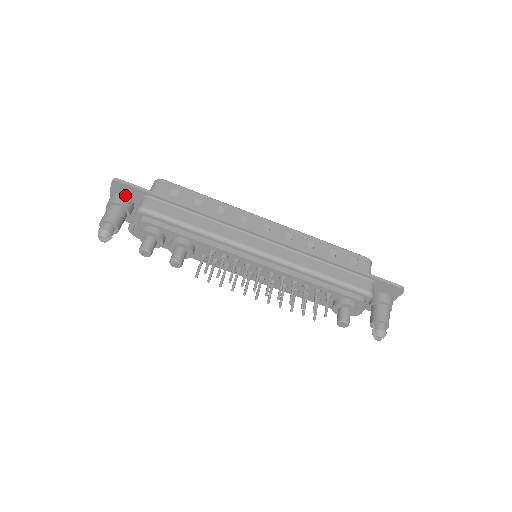
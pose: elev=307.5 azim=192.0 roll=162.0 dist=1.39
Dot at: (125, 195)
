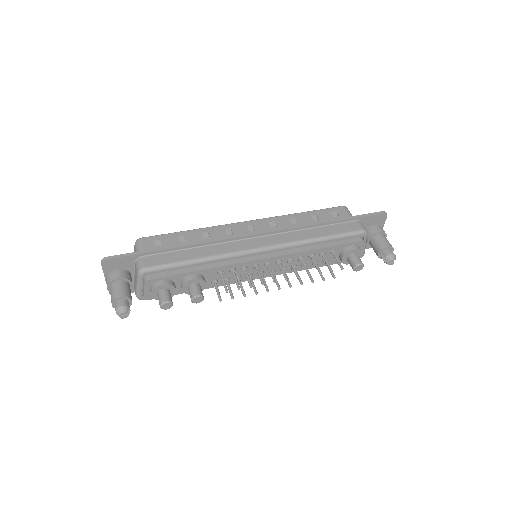
Dot at: (118, 269)
